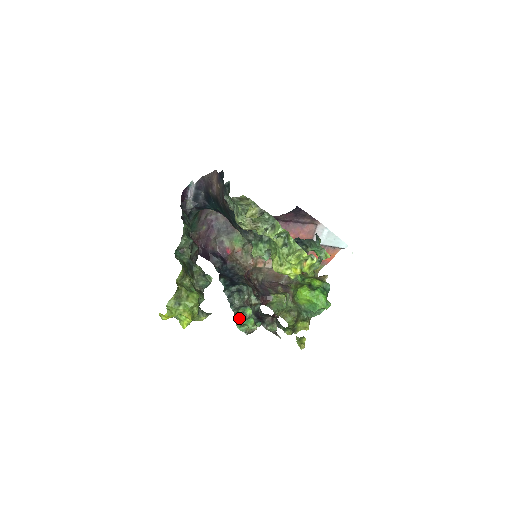
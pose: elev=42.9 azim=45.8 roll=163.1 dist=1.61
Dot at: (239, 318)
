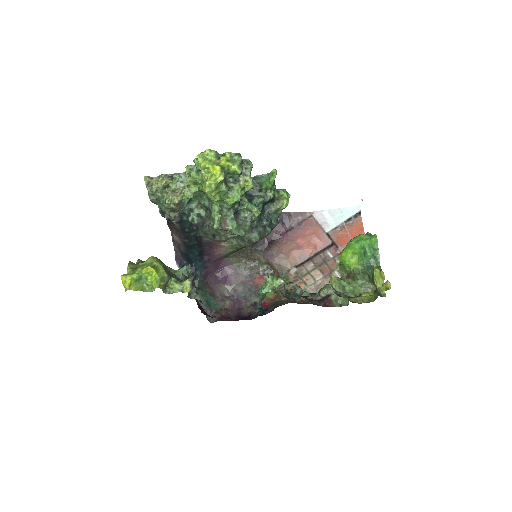
Dot at: occluded
